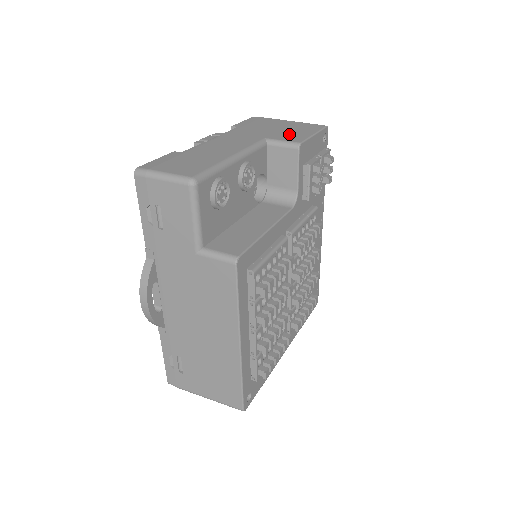
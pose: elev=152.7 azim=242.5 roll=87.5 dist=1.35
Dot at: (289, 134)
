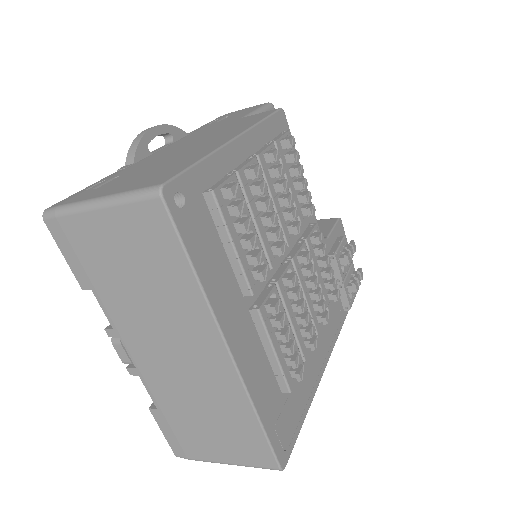
Dot at: occluded
